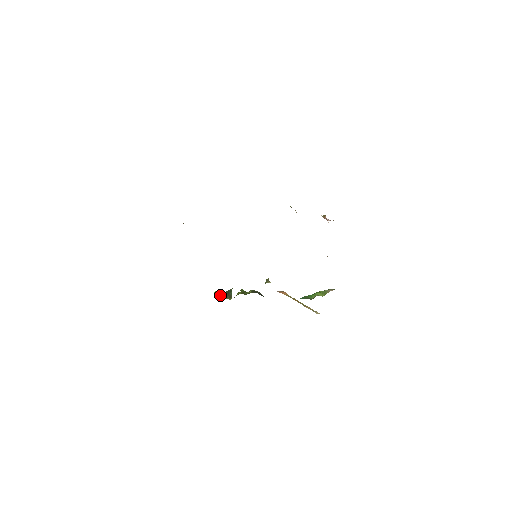
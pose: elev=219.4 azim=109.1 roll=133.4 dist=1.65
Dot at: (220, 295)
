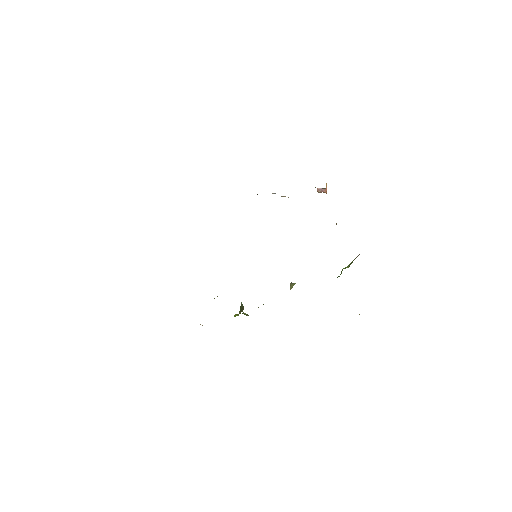
Dot at: (238, 315)
